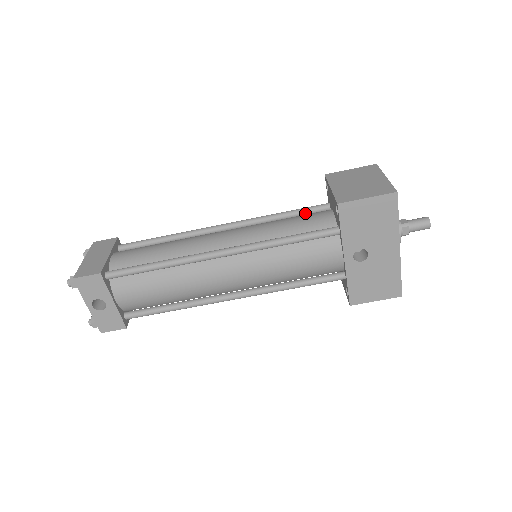
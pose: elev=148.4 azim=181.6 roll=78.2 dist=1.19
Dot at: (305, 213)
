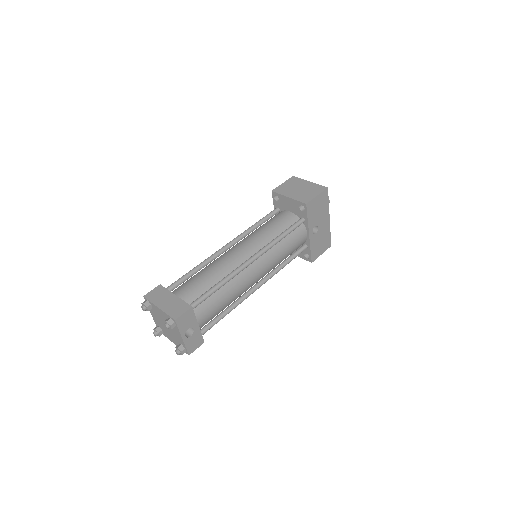
Dot at: (269, 218)
